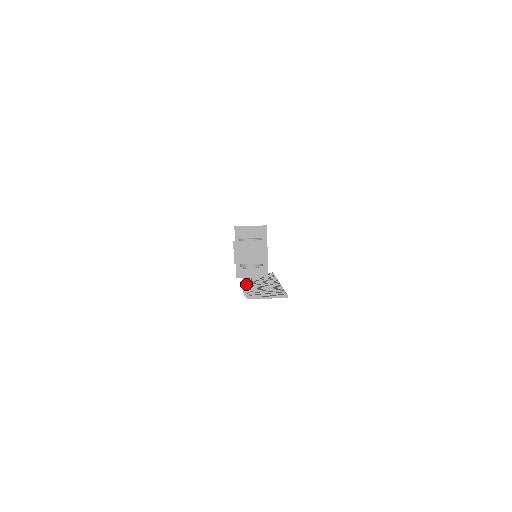
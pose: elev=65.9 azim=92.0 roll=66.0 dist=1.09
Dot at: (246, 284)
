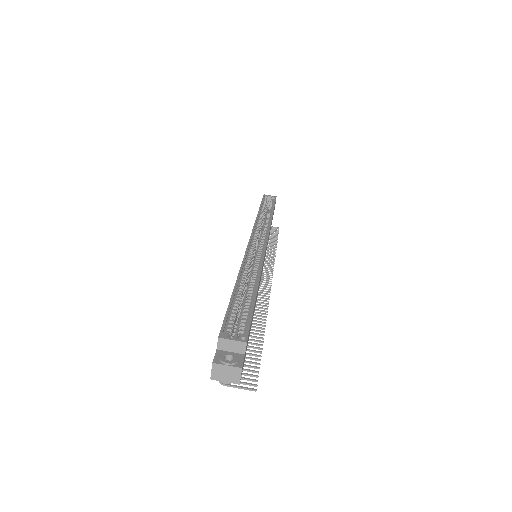
Dot at: occluded
